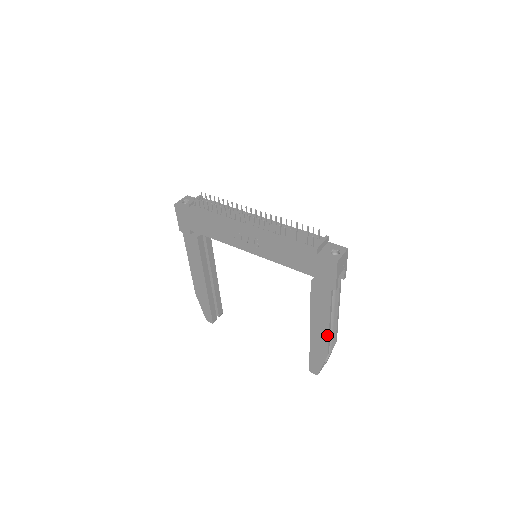
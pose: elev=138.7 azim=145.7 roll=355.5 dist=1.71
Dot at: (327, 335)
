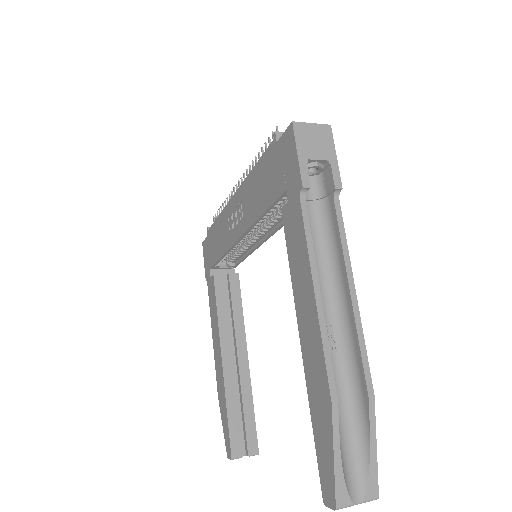
Dot at: (318, 330)
